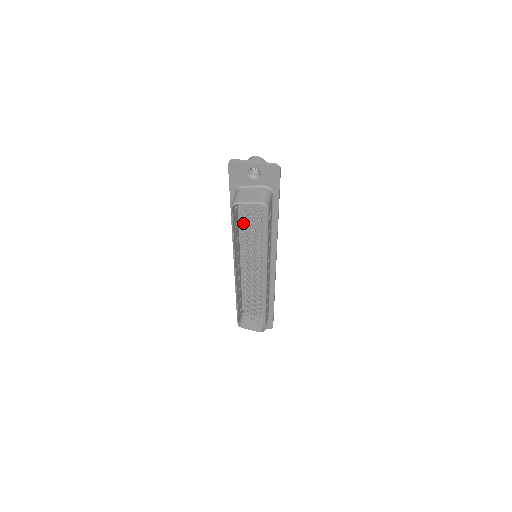
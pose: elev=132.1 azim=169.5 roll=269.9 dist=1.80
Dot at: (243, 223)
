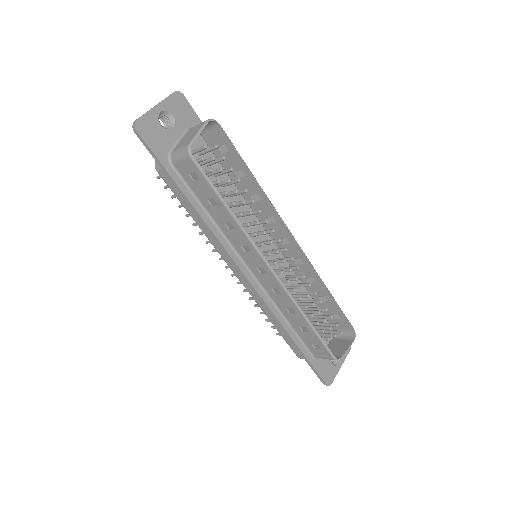
Dot at: (215, 181)
